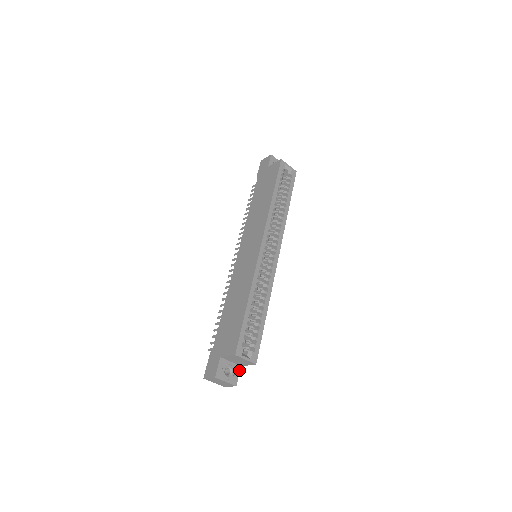
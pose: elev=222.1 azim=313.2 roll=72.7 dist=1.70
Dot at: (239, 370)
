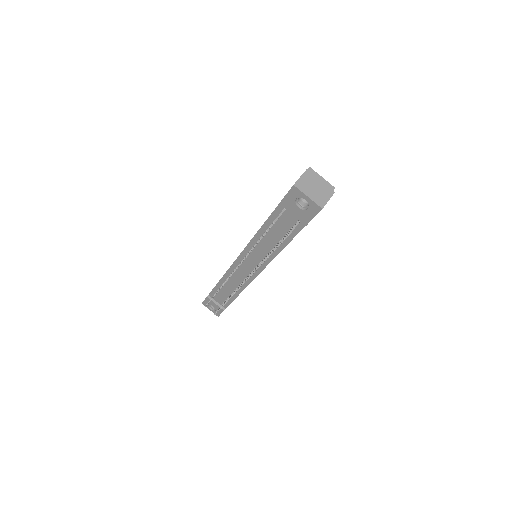
Dot at: occluded
